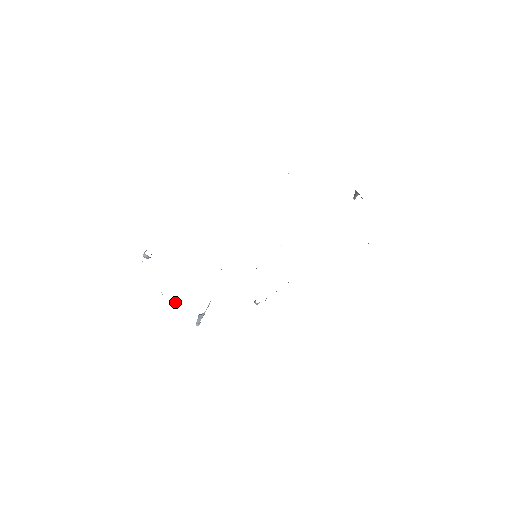
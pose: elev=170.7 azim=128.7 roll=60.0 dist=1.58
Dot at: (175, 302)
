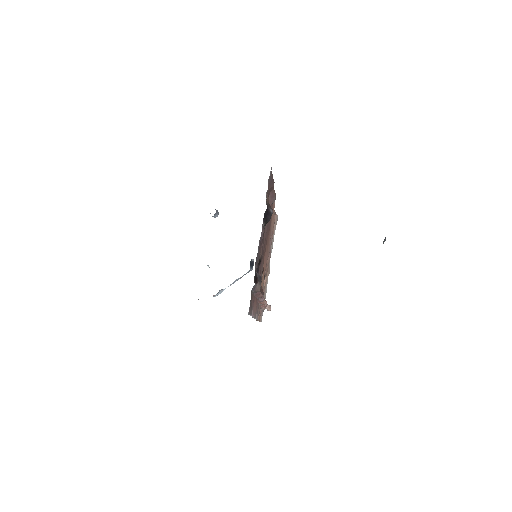
Dot at: (208, 265)
